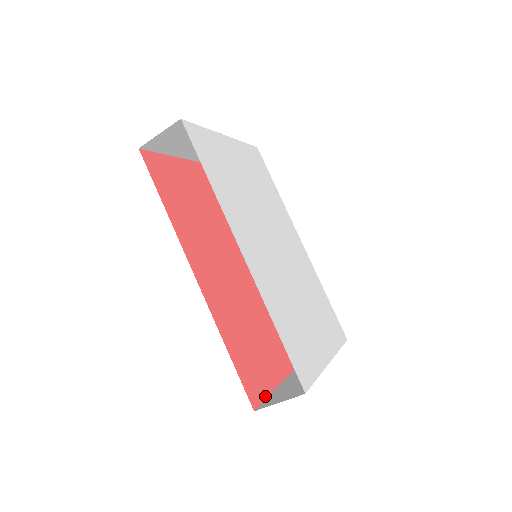
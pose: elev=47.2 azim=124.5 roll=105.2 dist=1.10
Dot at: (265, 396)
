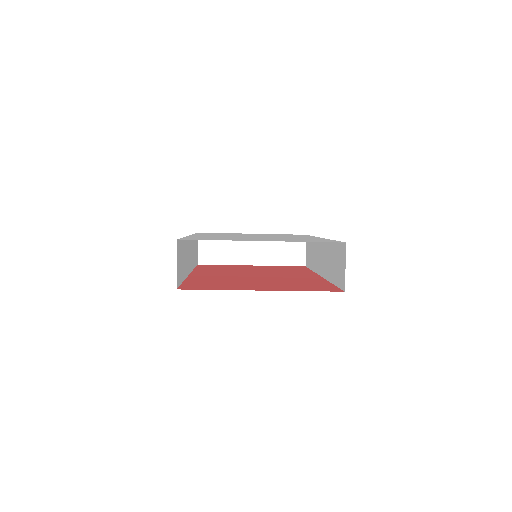
Dot at: occluded
